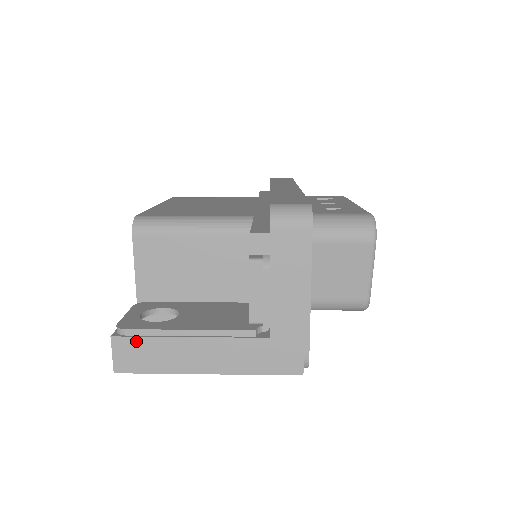
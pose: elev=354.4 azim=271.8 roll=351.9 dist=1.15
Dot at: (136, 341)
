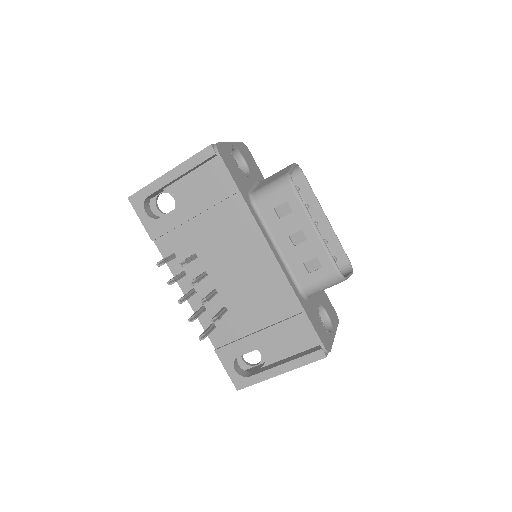
Dot at: occluded
